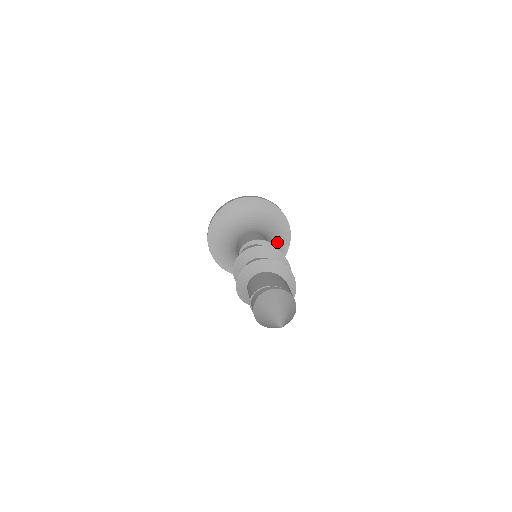
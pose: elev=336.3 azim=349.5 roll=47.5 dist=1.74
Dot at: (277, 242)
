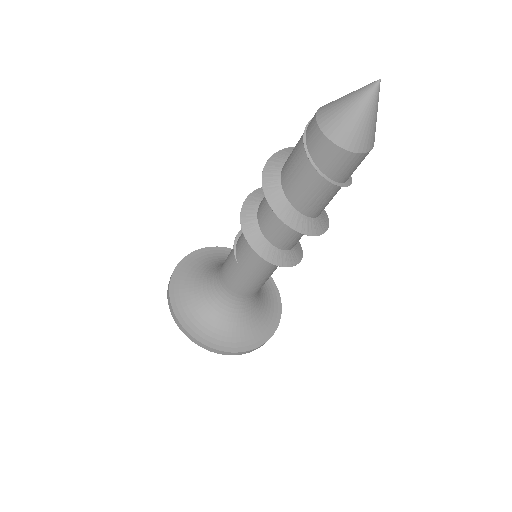
Dot at: (265, 294)
